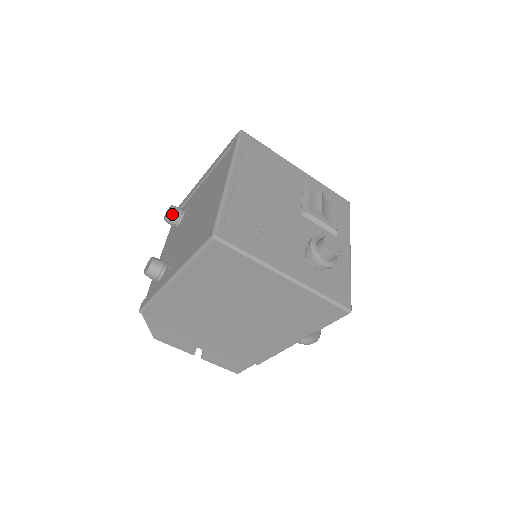
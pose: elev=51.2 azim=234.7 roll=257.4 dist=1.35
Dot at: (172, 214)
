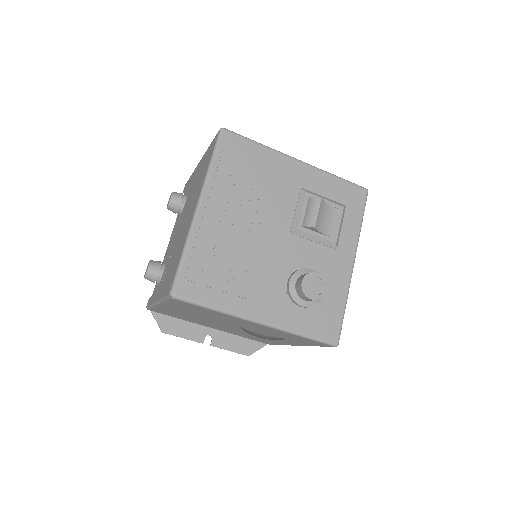
Dot at: (172, 205)
